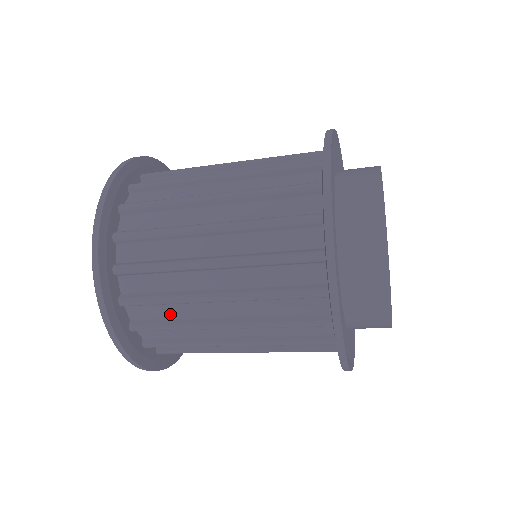
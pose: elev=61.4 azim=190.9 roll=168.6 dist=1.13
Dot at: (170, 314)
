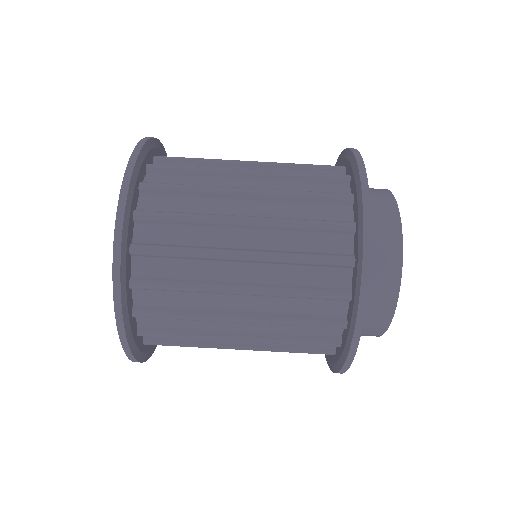
Dot at: (181, 272)
